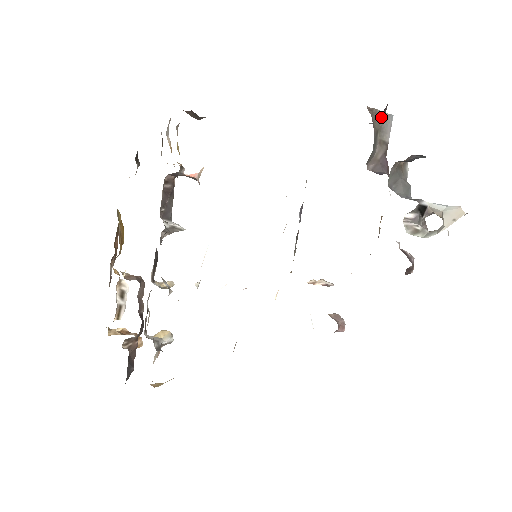
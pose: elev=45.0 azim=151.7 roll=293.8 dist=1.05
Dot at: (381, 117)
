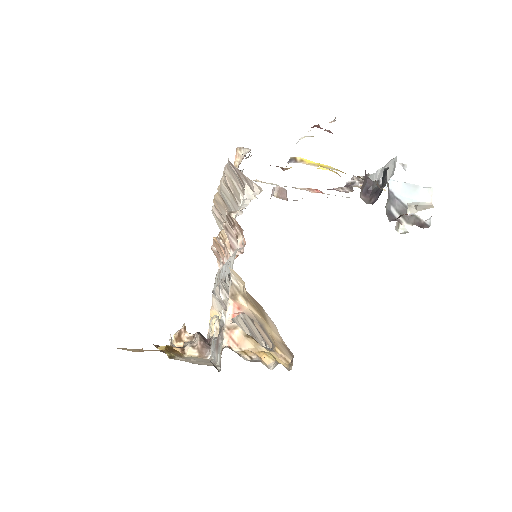
Dot at: occluded
